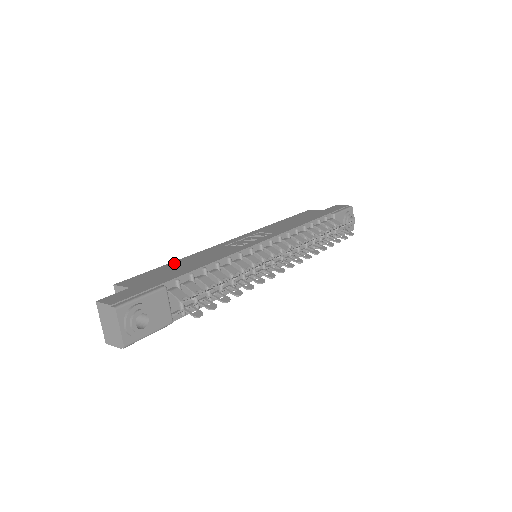
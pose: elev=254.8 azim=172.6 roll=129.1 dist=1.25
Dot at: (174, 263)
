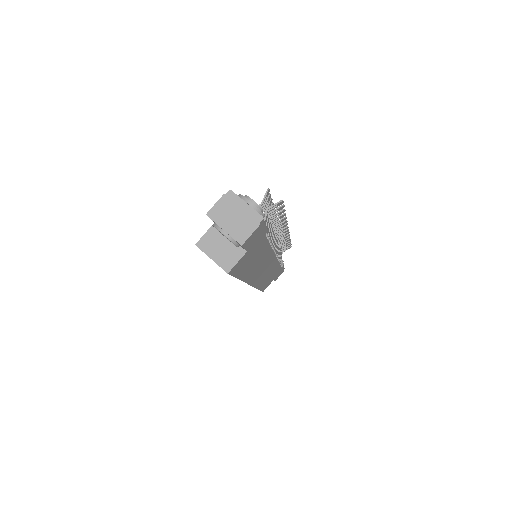
Dot at: occluded
